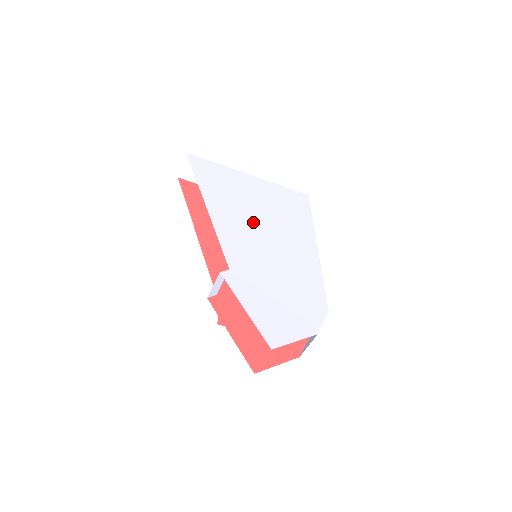
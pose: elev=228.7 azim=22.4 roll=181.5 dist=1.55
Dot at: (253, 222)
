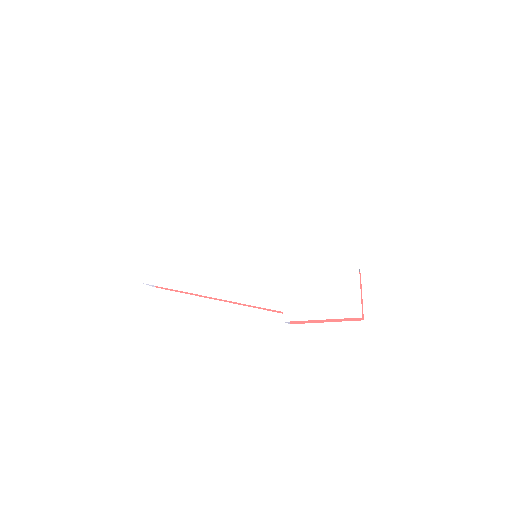
Dot at: (234, 260)
